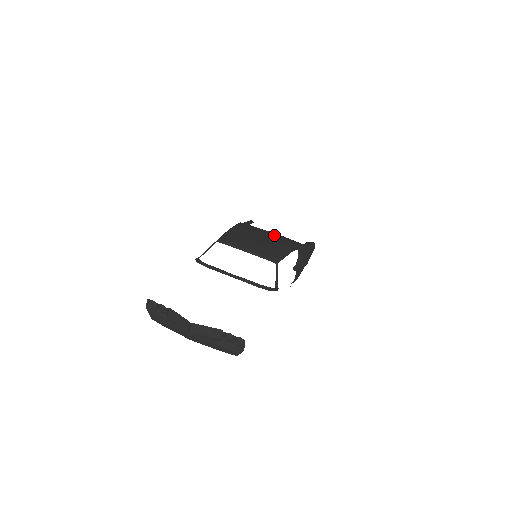
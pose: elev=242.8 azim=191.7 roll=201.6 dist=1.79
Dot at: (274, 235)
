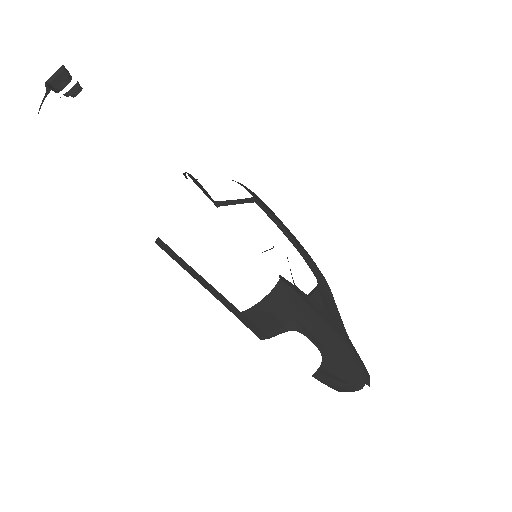
Dot at: occluded
